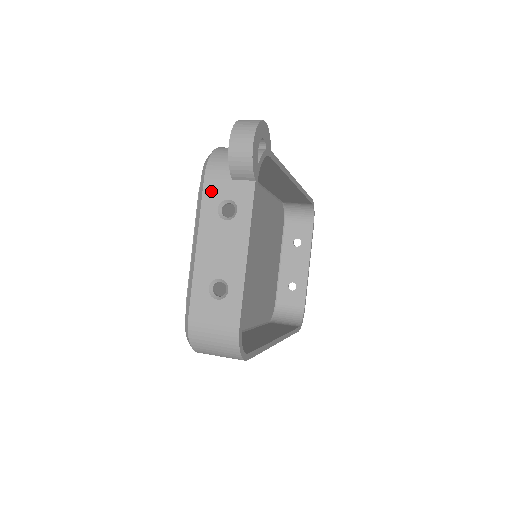
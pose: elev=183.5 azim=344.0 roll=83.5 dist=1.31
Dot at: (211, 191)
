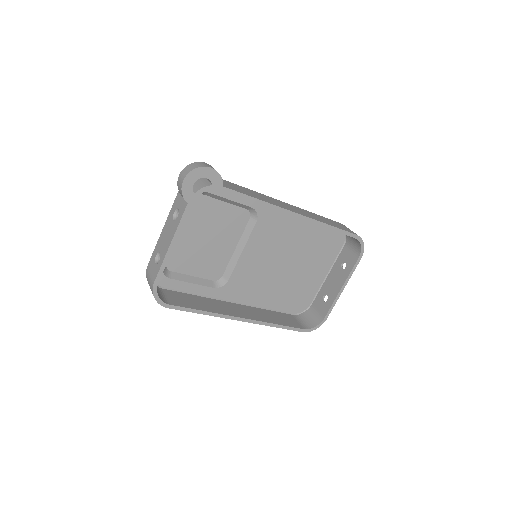
Dot at: (177, 200)
